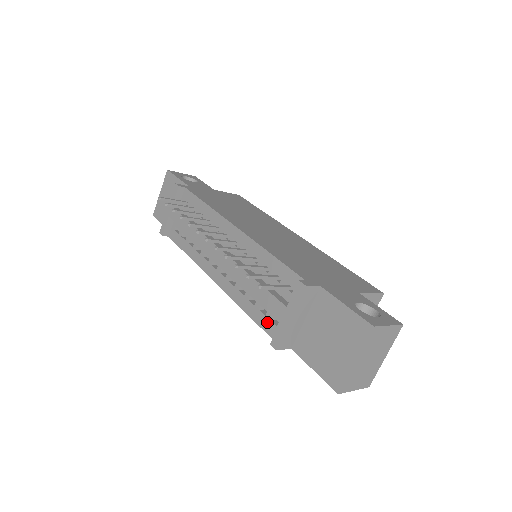
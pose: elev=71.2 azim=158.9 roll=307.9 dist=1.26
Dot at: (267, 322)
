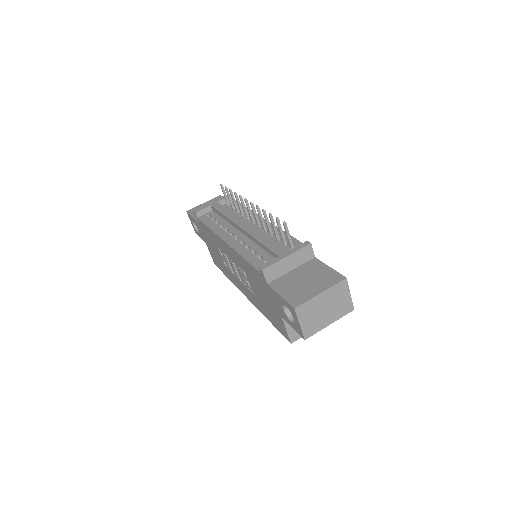
Dot at: (260, 263)
